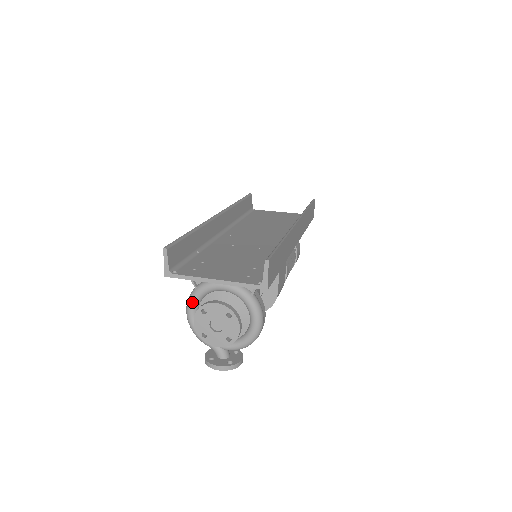
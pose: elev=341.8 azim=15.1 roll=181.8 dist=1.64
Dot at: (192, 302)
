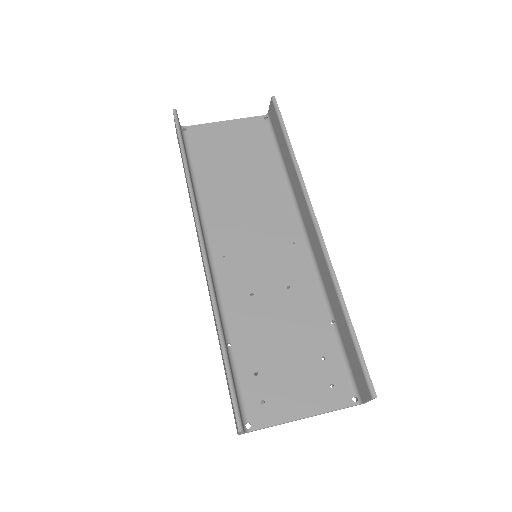
Dot at: occluded
